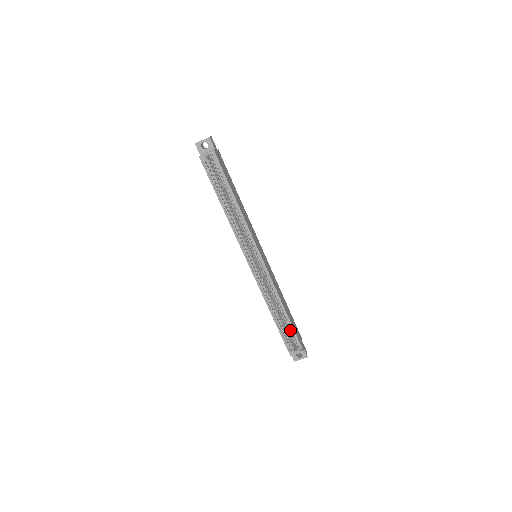
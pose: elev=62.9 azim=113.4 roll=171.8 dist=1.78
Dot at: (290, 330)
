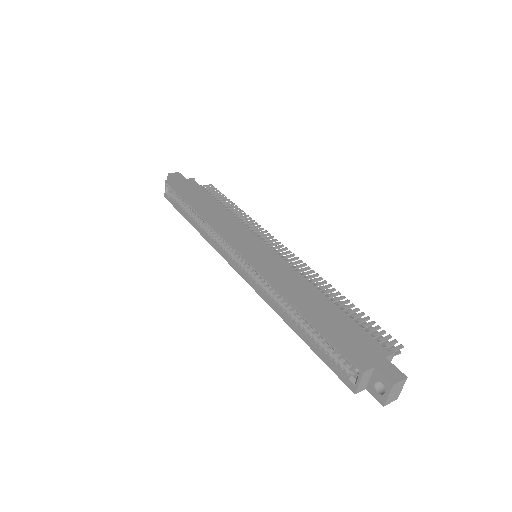
Dot at: (326, 339)
